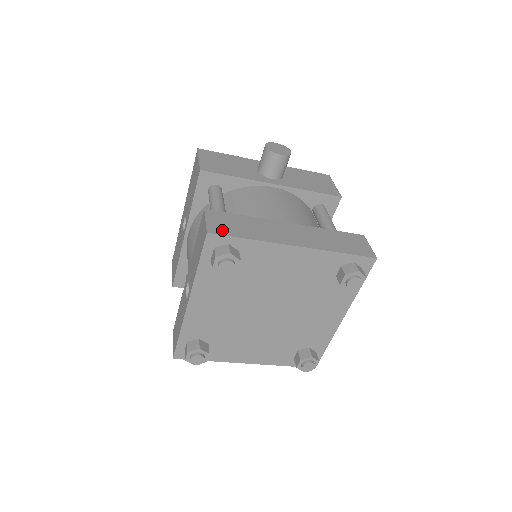
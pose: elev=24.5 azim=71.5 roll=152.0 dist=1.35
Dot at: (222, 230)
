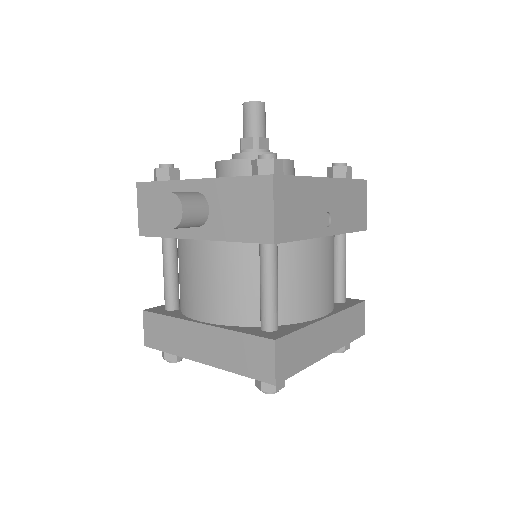
Dot at: (153, 342)
